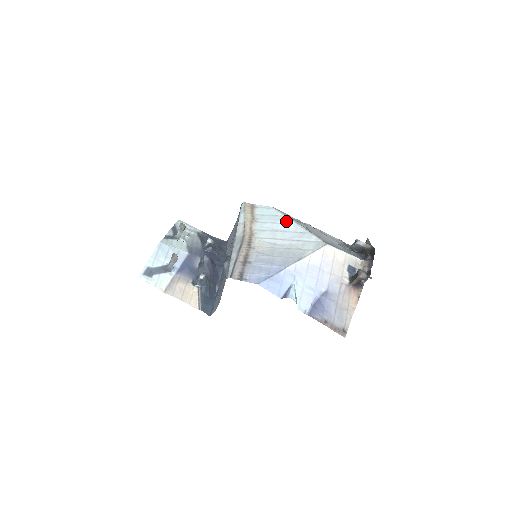
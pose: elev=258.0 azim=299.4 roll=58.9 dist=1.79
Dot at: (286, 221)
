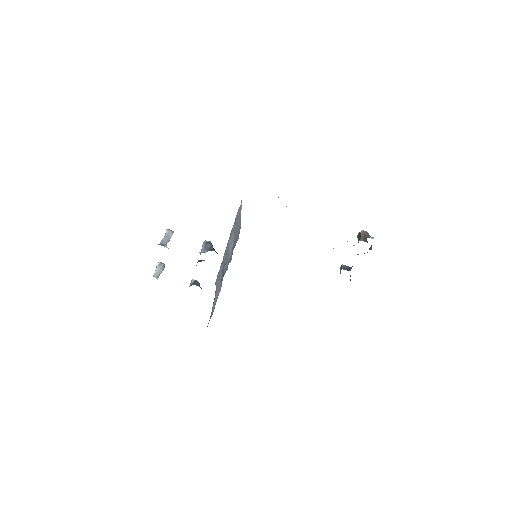
Dot at: occluded
